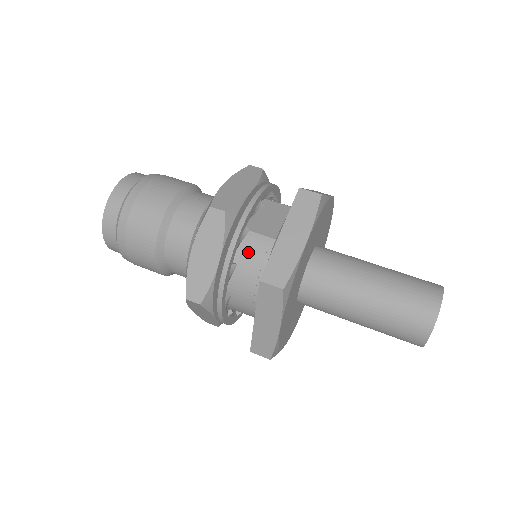
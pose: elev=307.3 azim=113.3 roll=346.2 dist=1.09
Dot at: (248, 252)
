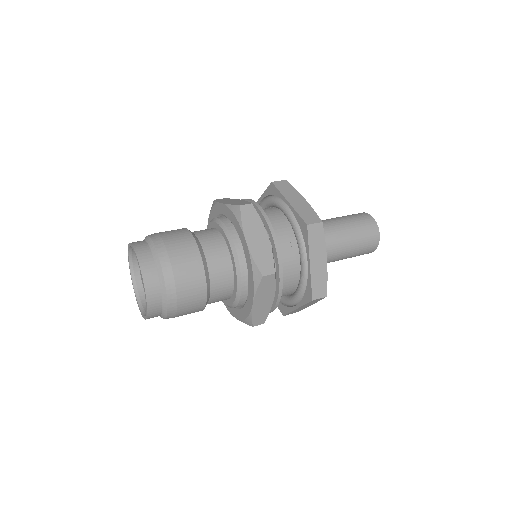
Dot at: occluded
